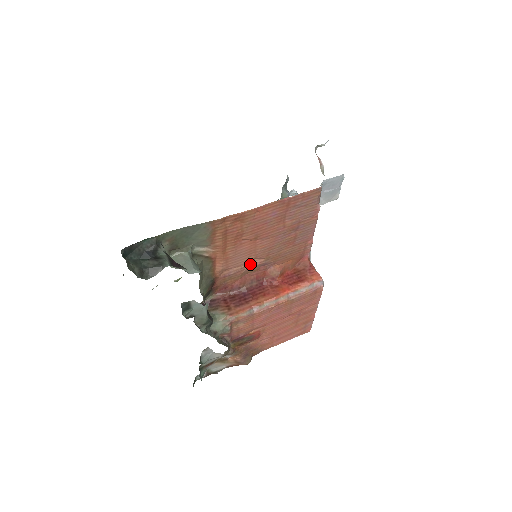
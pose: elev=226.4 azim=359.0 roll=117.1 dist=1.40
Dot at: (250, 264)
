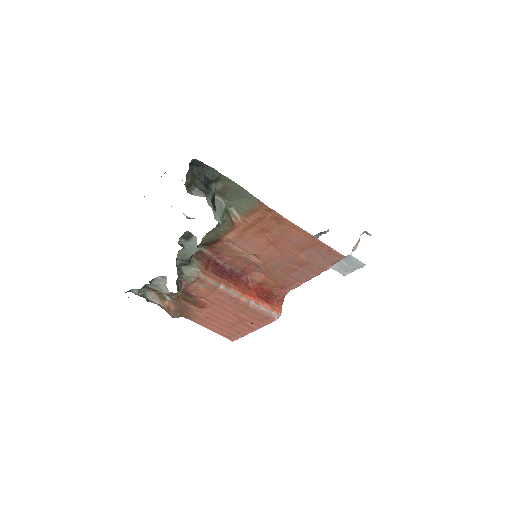
Dot at: (250, 256)
